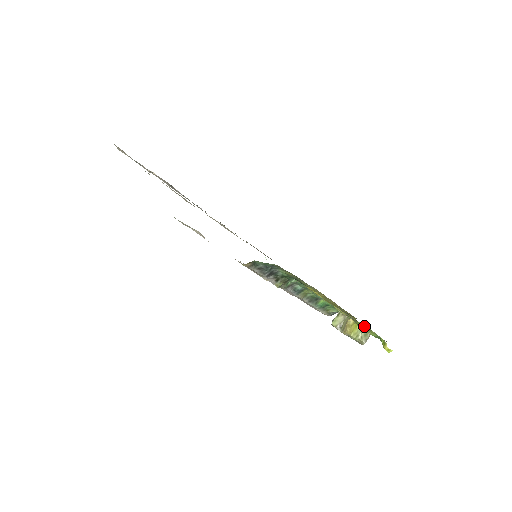
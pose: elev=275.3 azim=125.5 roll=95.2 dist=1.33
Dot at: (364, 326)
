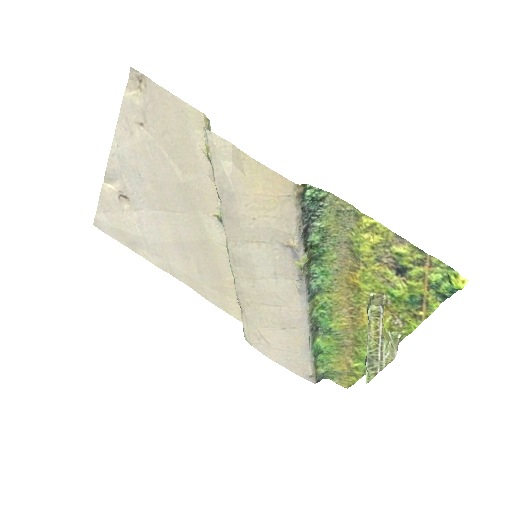
Dot at: (395, 322)
